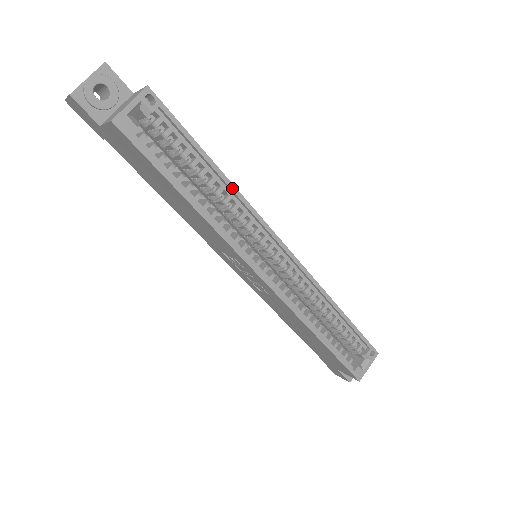
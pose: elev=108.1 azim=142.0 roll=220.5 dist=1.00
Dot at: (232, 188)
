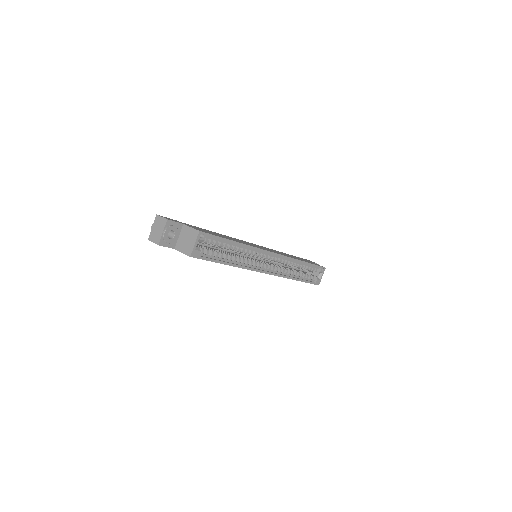
Dot at: (245, 246)
